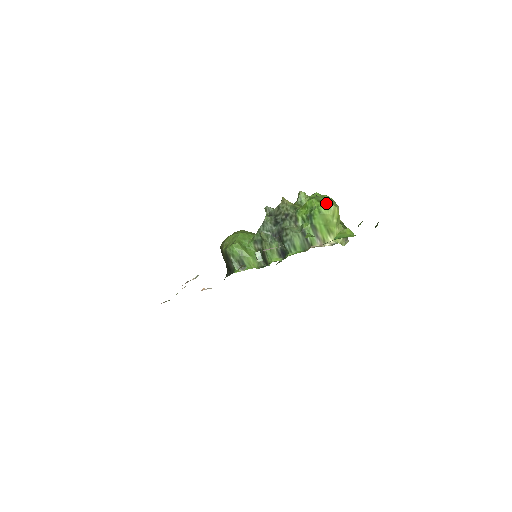
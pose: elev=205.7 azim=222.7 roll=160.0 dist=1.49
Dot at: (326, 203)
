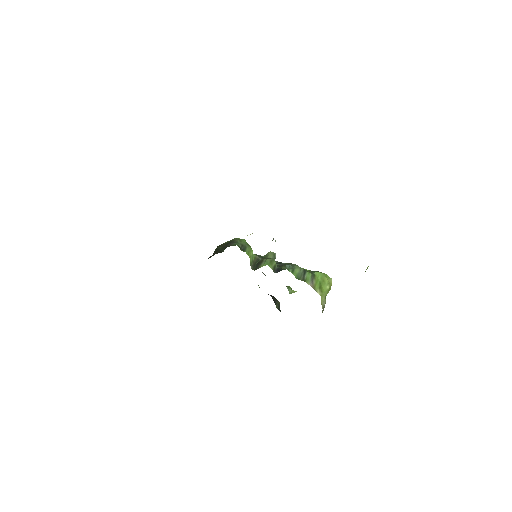
Dot at: occluded
